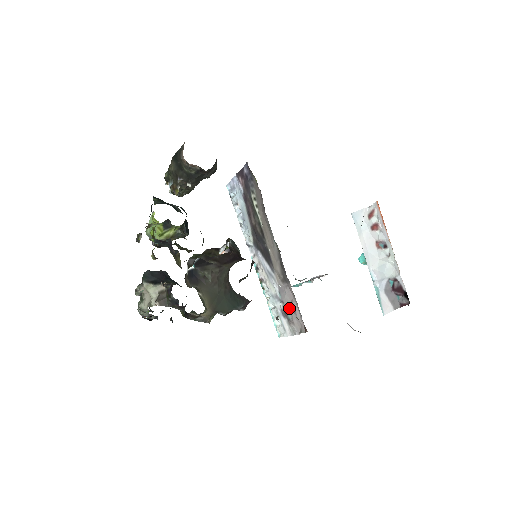
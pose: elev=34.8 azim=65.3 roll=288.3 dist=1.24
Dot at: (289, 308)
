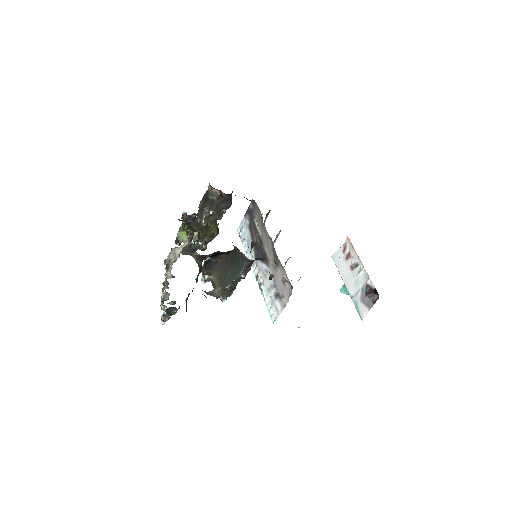
Dot at: (280, 286)
